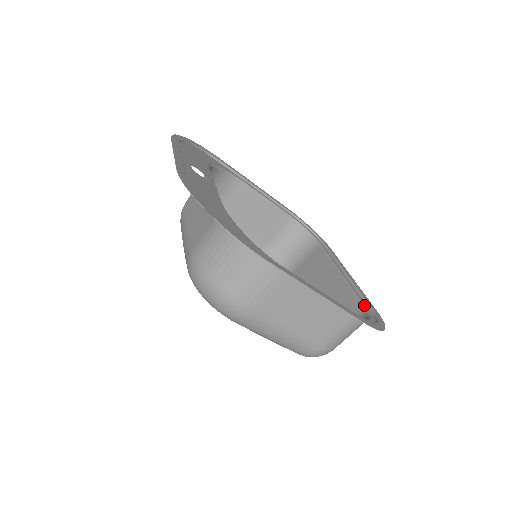
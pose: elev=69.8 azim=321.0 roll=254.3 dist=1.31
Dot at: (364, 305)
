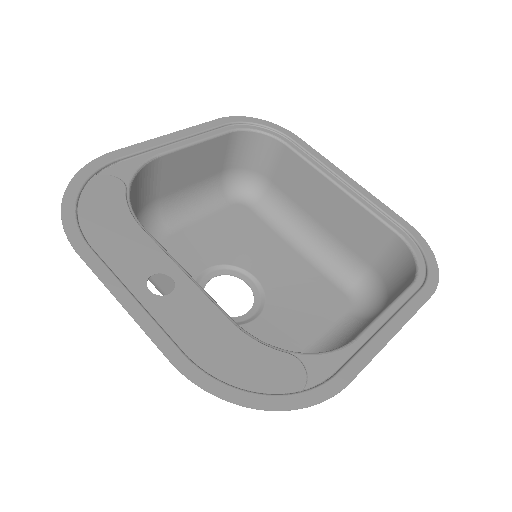
Dot at: (394, 230)
